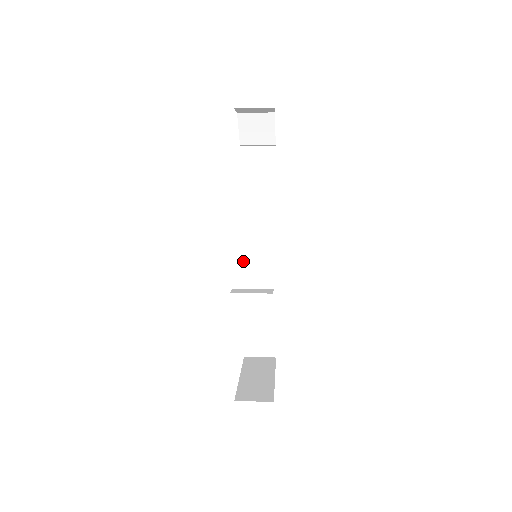
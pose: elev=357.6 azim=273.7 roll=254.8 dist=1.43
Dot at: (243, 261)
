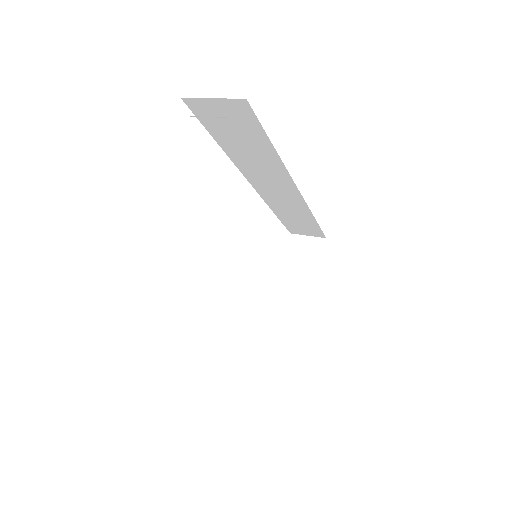
Dot at: (256, 190)
